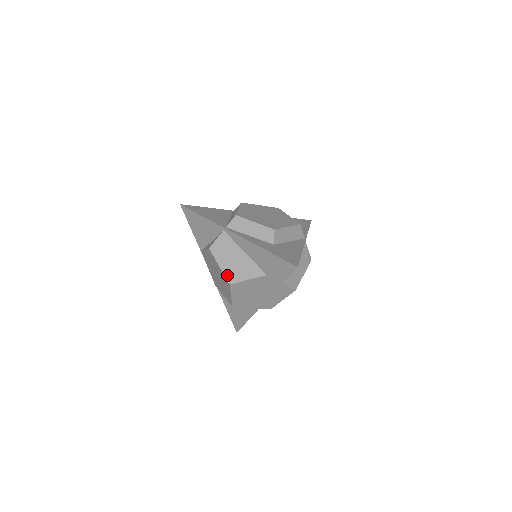
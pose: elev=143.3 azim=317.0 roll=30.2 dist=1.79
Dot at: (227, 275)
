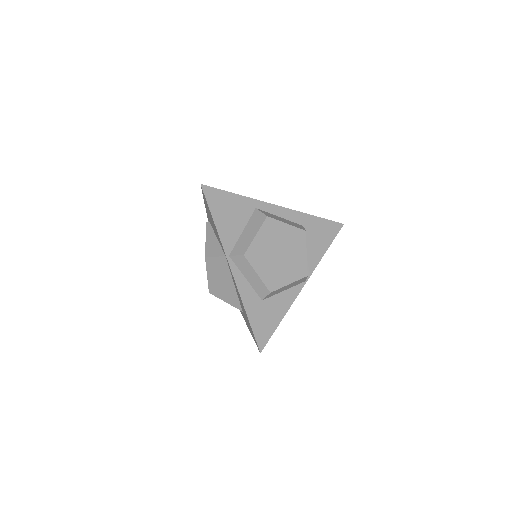
Dot at: (210, 286)
